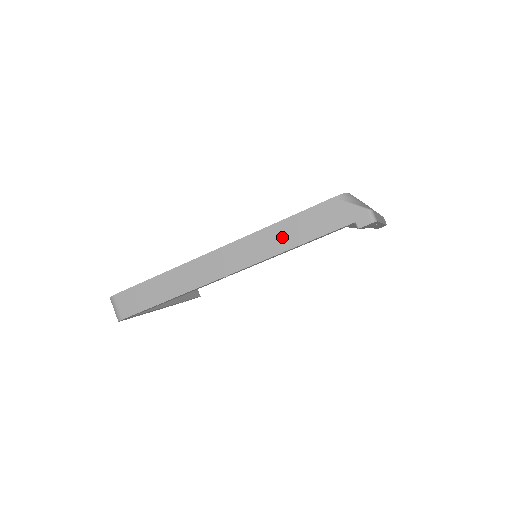
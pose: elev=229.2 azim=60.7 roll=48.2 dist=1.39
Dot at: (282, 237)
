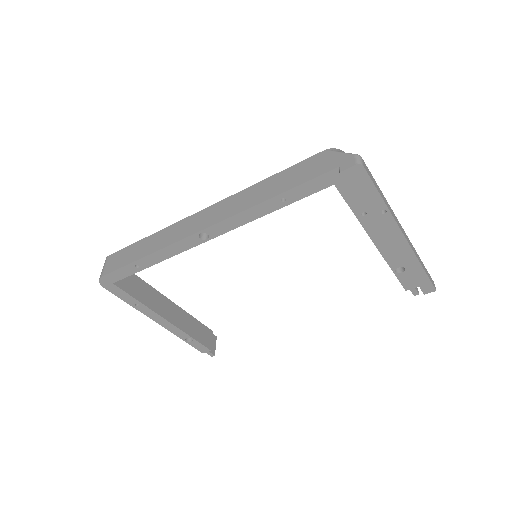
Dot at: (265, 190)
